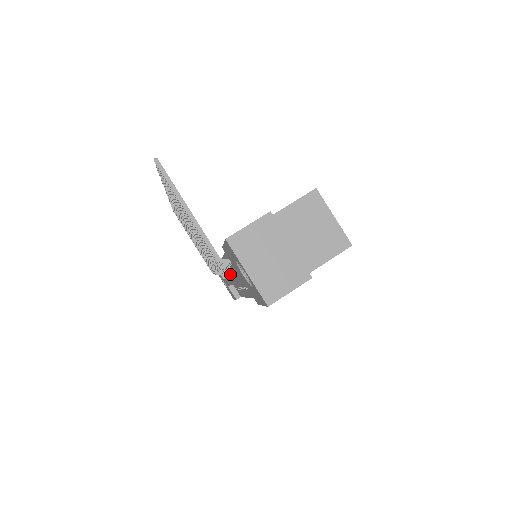
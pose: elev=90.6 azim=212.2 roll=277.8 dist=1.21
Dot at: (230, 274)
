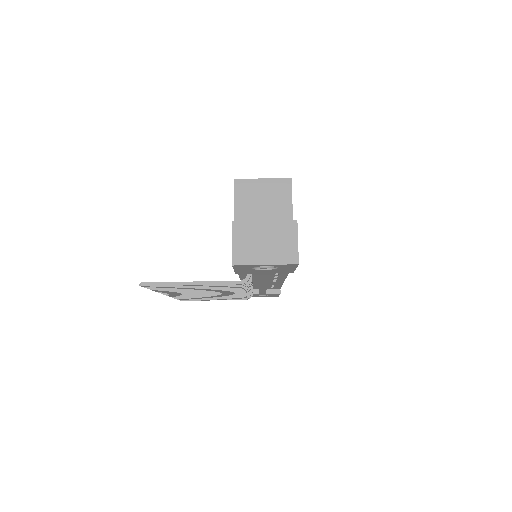
Dot at: (258, 285)
